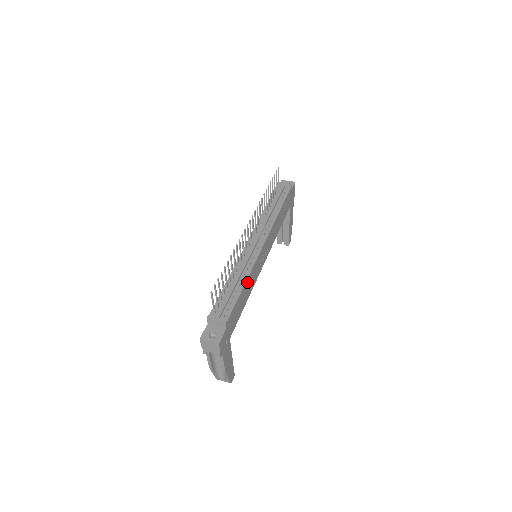
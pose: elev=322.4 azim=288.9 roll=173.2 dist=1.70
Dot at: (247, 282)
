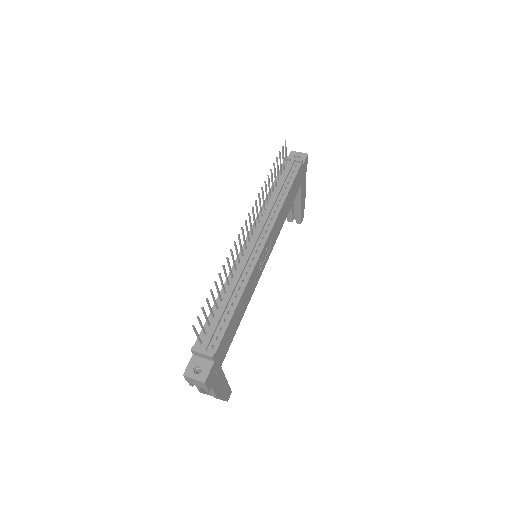
Dot at: (242, 298)
